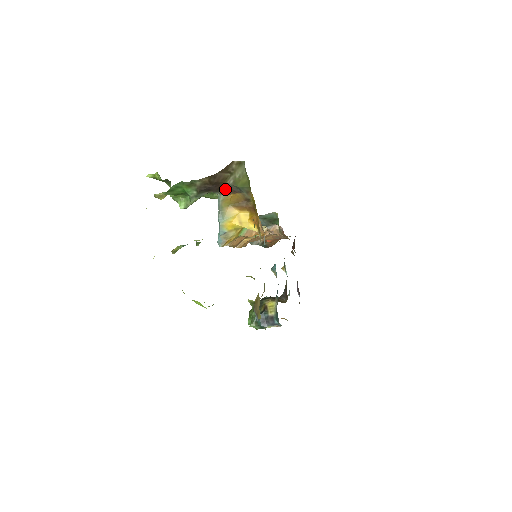
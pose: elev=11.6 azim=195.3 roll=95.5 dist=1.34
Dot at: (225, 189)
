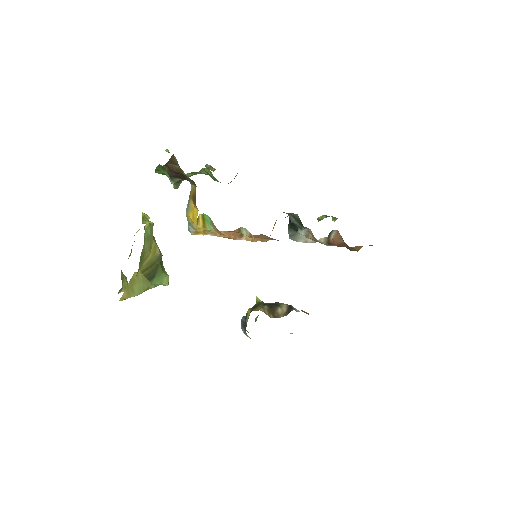
Dot at: occluded
